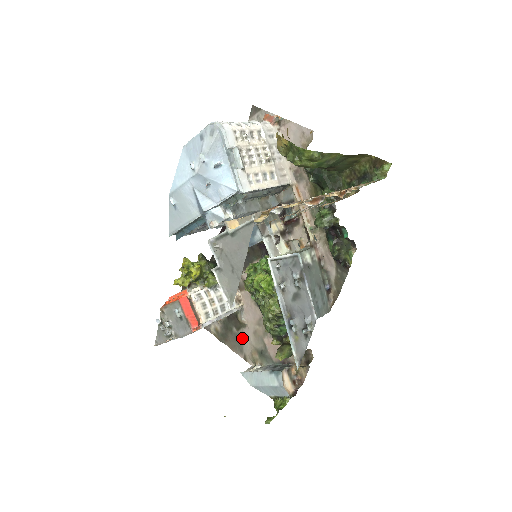
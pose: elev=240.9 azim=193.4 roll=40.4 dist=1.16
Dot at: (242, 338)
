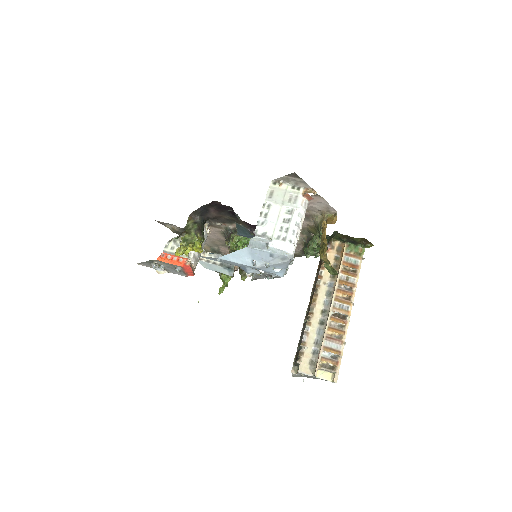
Dot at: occluded
